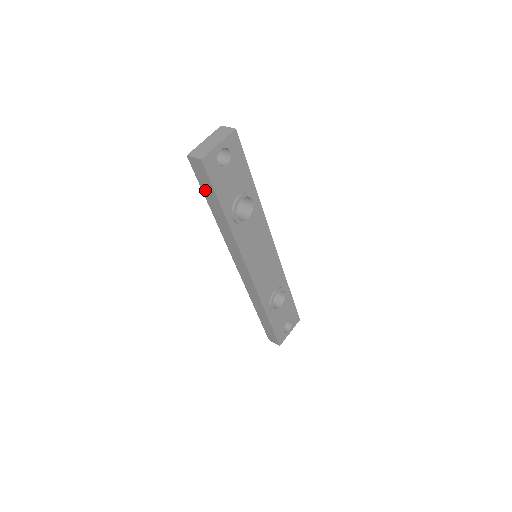
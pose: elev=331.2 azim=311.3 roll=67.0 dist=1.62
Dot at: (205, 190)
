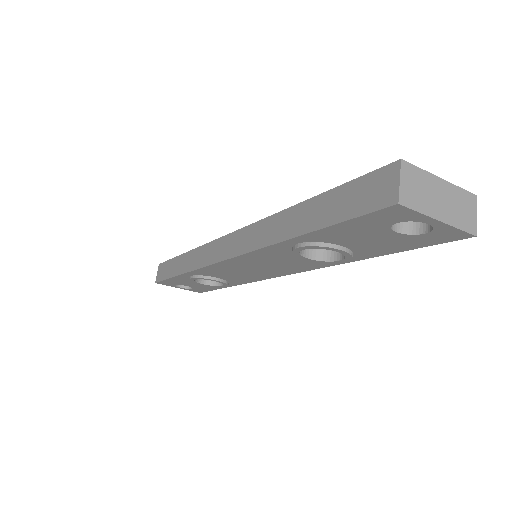
Dot at: (337, 196)
